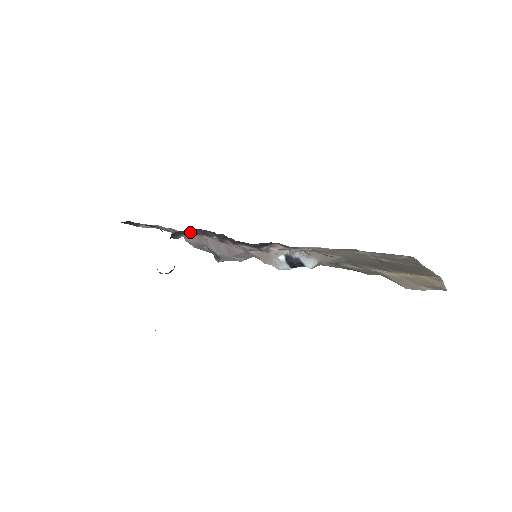
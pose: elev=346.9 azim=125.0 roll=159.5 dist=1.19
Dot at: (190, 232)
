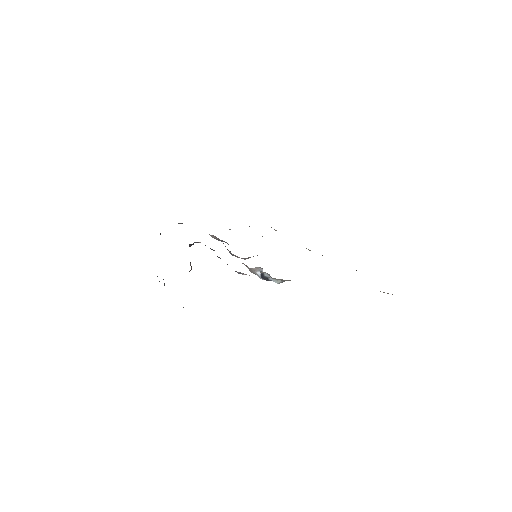
Dot at: occluded
